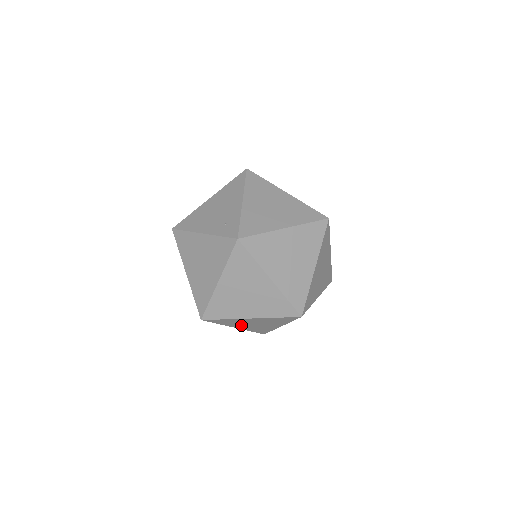
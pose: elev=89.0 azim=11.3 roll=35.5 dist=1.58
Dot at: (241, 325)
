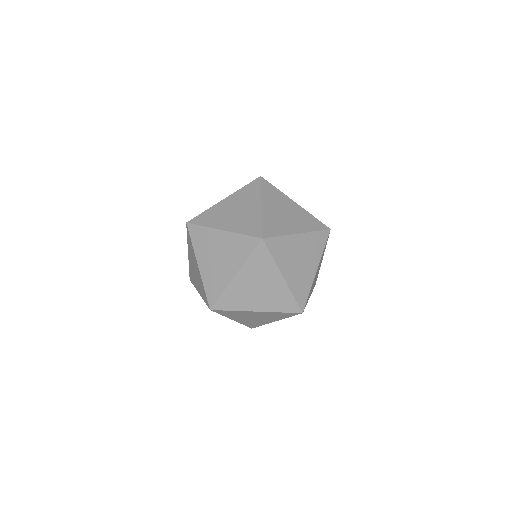
Dot at: (289, 265)
